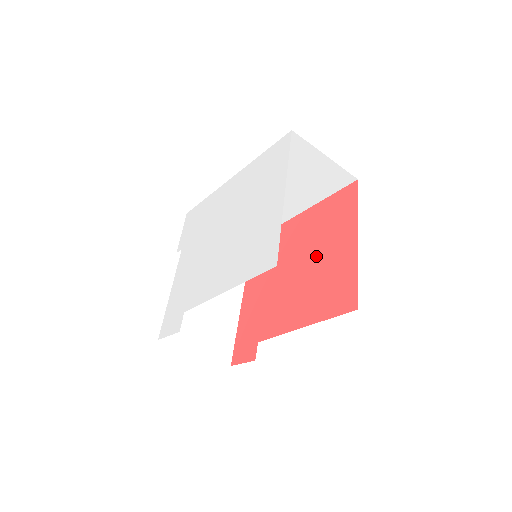
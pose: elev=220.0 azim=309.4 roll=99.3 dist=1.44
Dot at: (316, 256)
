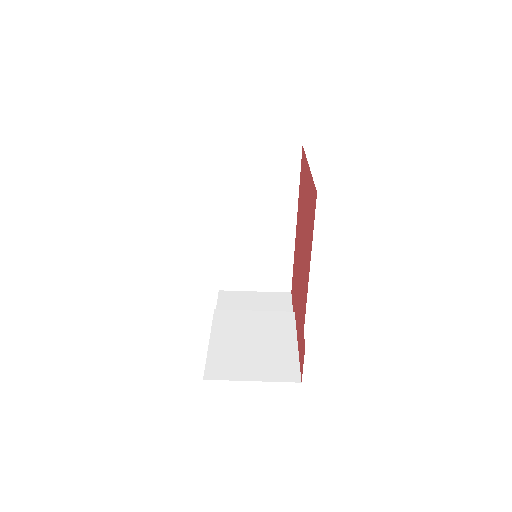
Dot at: (303, 218)
